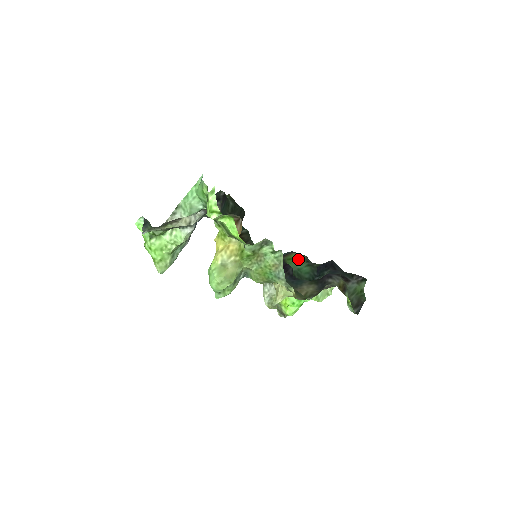
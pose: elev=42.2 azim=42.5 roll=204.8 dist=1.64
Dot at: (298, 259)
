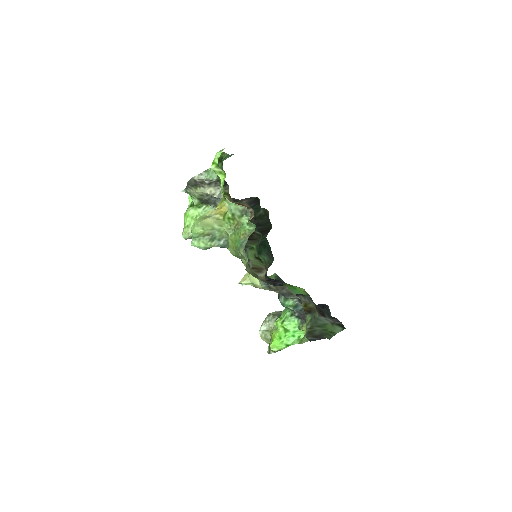
Dot at: (299, 291)
